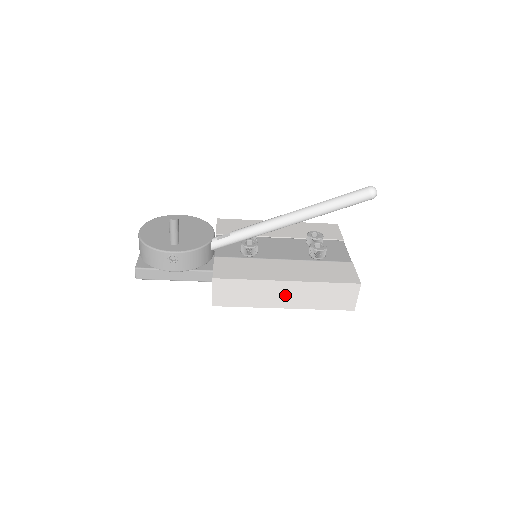
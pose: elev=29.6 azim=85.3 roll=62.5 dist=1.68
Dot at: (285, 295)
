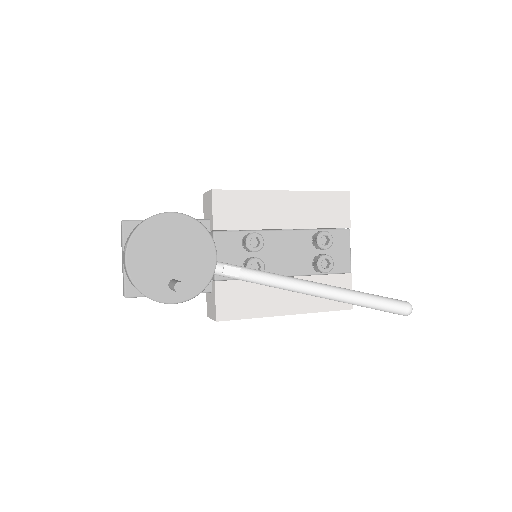
Dot at: occluded
